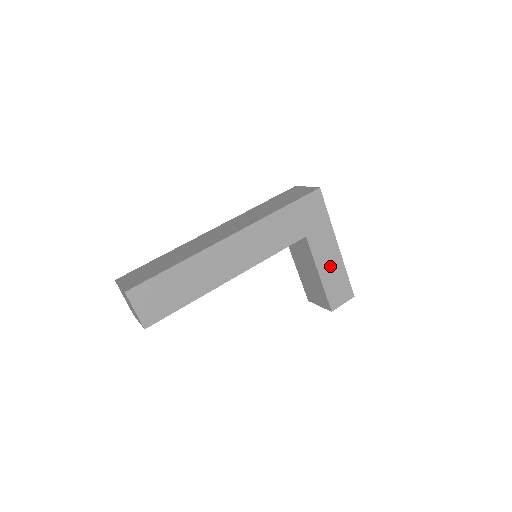
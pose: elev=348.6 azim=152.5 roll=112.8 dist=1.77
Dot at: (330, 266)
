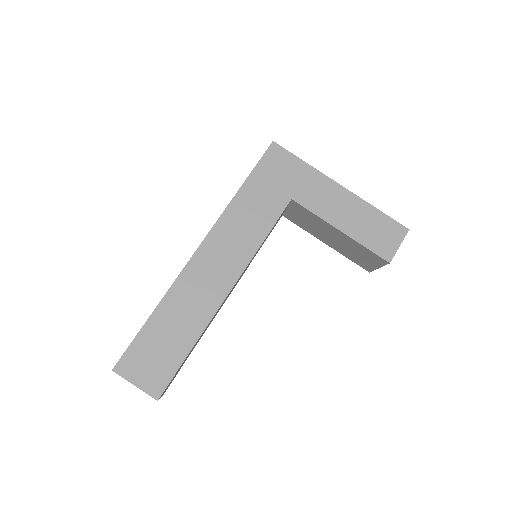
Dot at: (348, 213)
